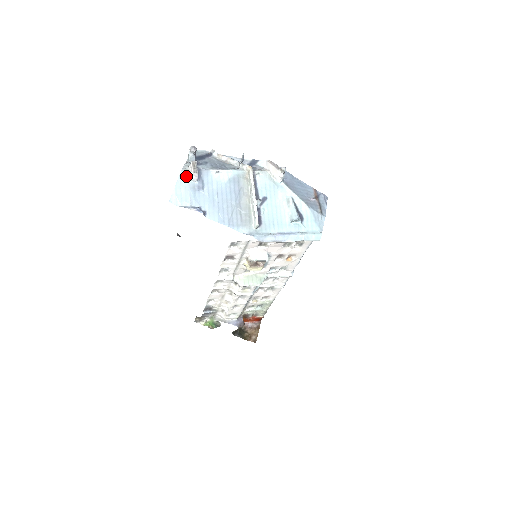
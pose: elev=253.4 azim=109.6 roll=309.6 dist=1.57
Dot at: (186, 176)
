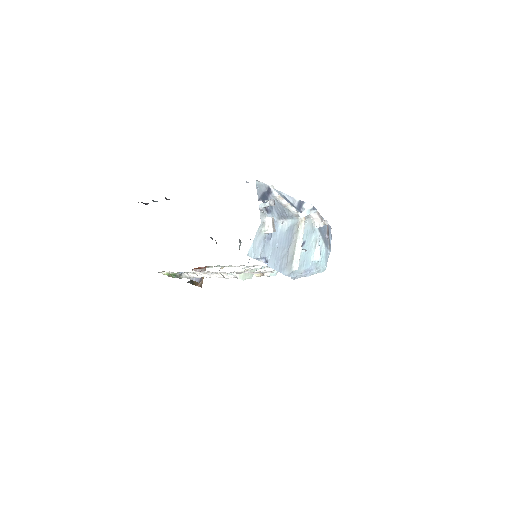
Dot at: (263, 230)
